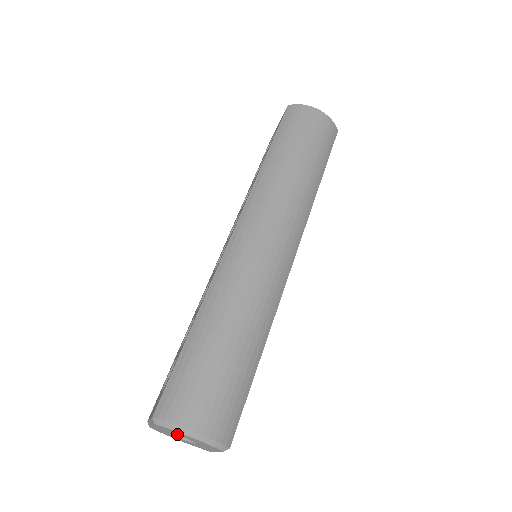
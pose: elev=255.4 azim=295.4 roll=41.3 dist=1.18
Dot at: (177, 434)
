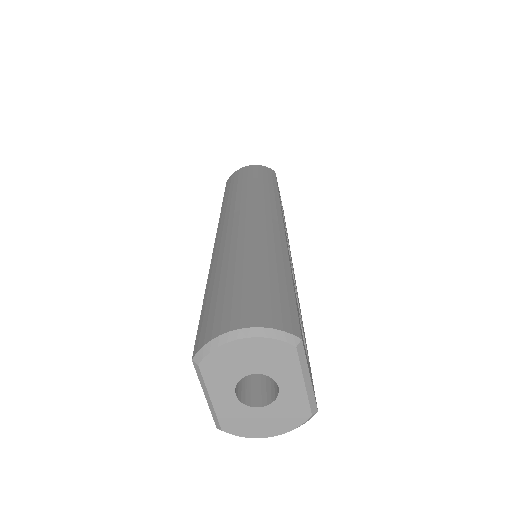
Dot at: (236, 373)
